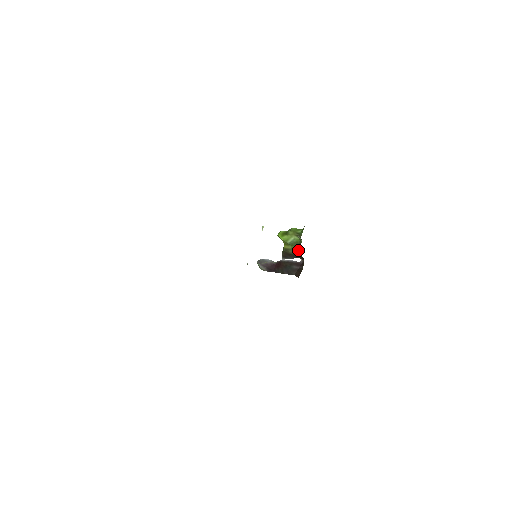
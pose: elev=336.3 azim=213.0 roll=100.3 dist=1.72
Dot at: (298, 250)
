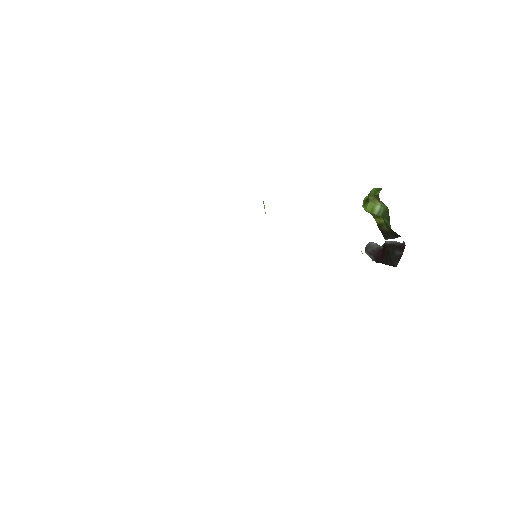
Dot at: (389, 224)
